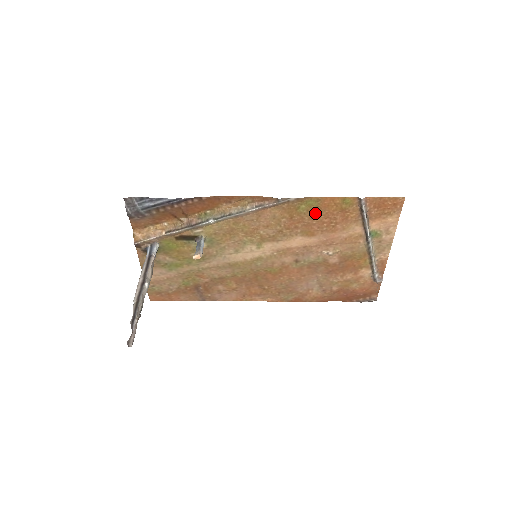
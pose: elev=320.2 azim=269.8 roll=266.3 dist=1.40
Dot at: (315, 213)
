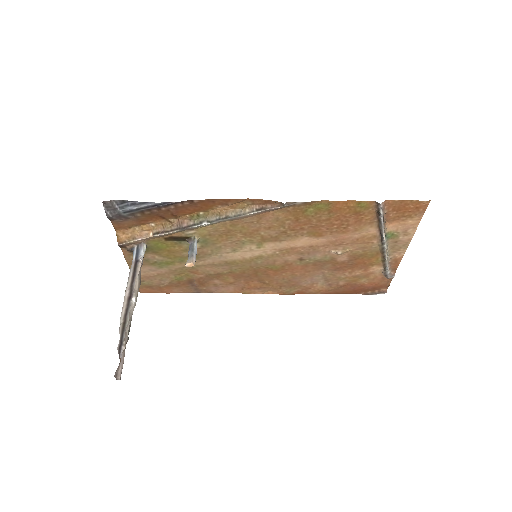
Dot at: (324, 216)
